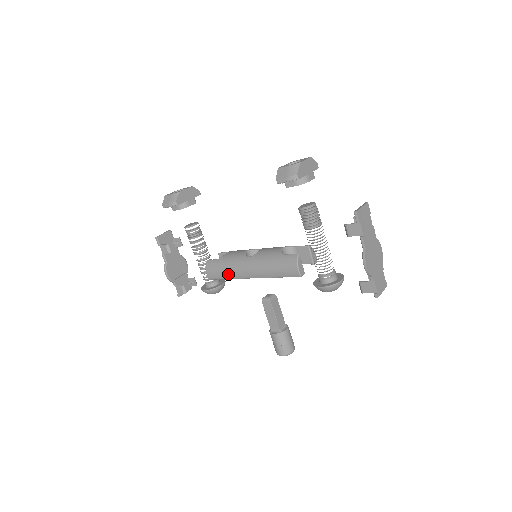
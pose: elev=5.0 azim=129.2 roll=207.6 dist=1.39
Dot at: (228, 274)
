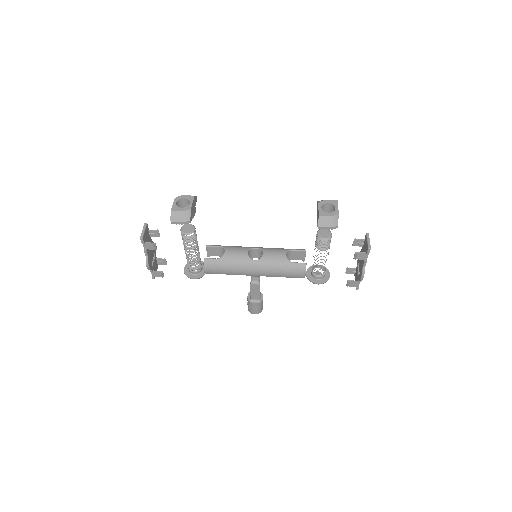
Dot at: (231, 272)
